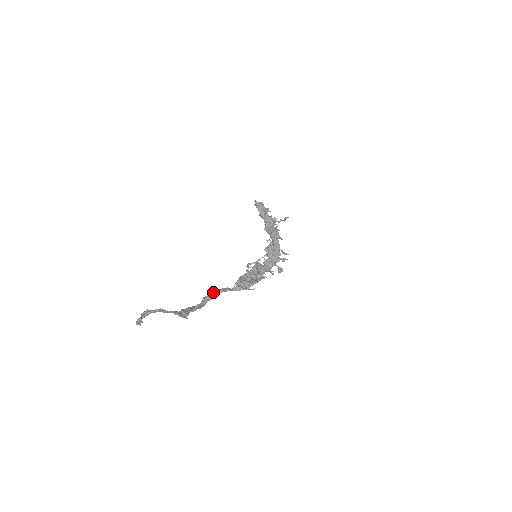
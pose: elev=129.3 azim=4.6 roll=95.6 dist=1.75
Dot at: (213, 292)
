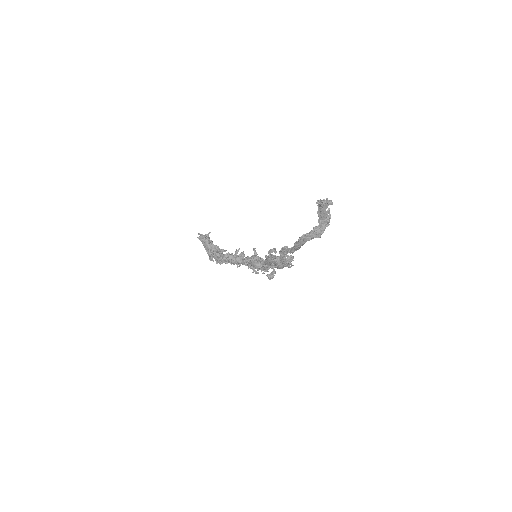
Dot at: occluded
